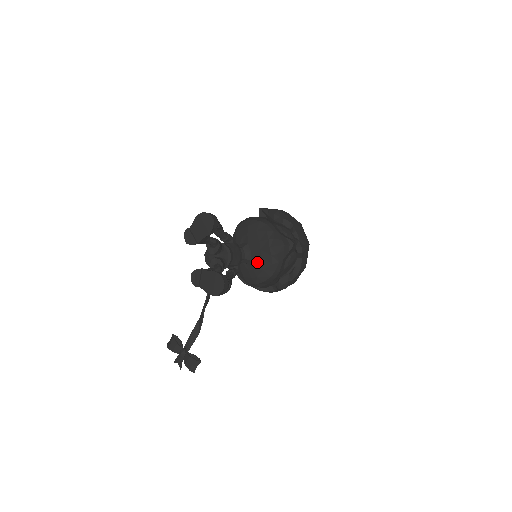
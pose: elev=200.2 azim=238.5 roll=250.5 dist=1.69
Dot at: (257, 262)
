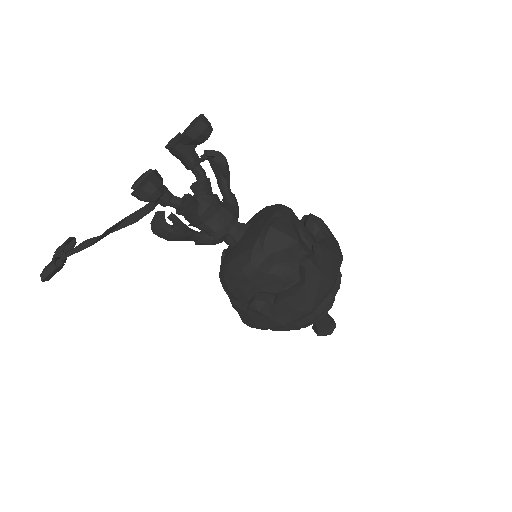
Dot at: (241, 244)
